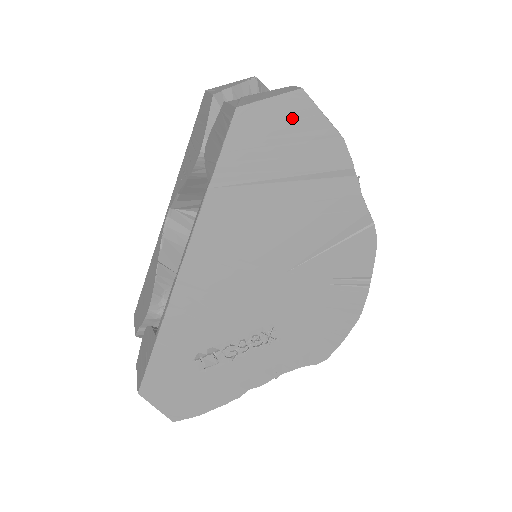
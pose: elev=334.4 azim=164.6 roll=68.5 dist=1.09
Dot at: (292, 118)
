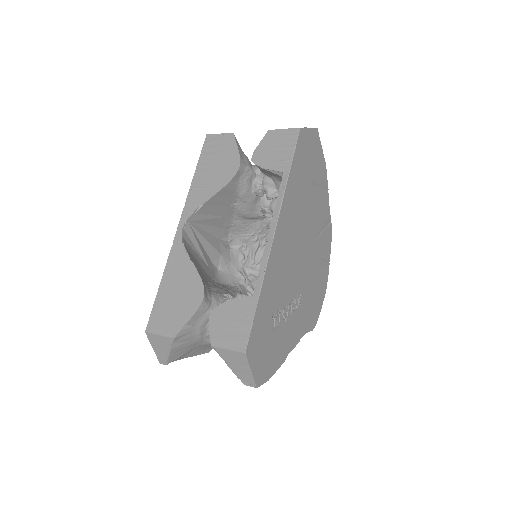
Dot at: (314, 143)
